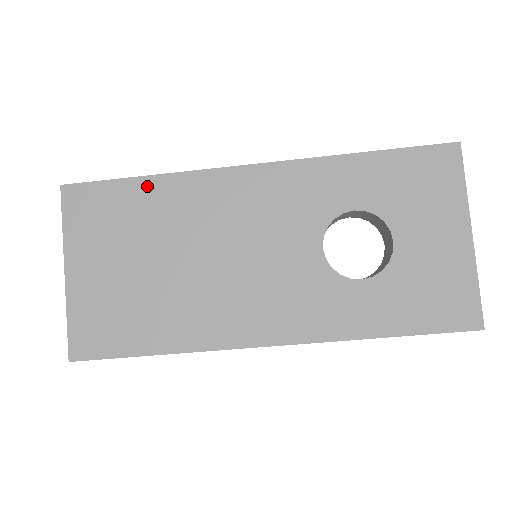
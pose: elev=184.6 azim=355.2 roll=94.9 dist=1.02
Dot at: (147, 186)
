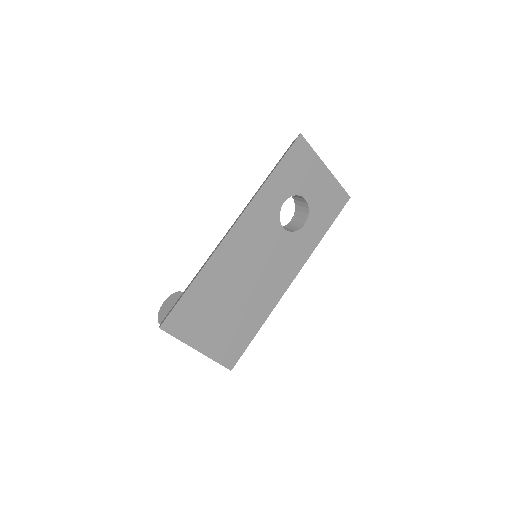
Dot at: (198, 284)
